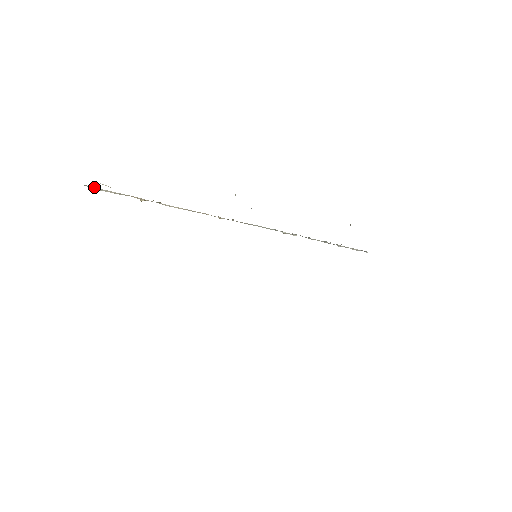
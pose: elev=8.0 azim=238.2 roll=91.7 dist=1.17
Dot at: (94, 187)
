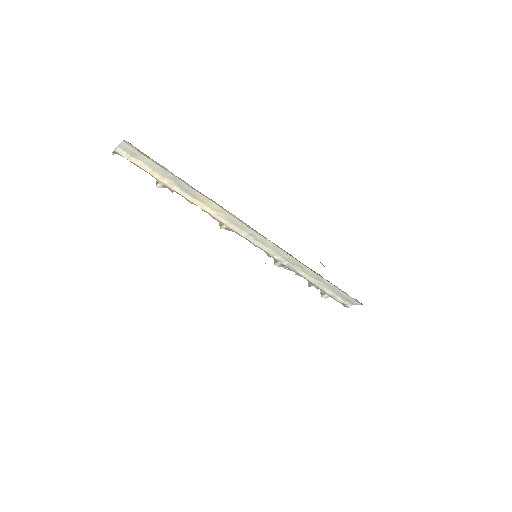
Dot at: (124, 151)
